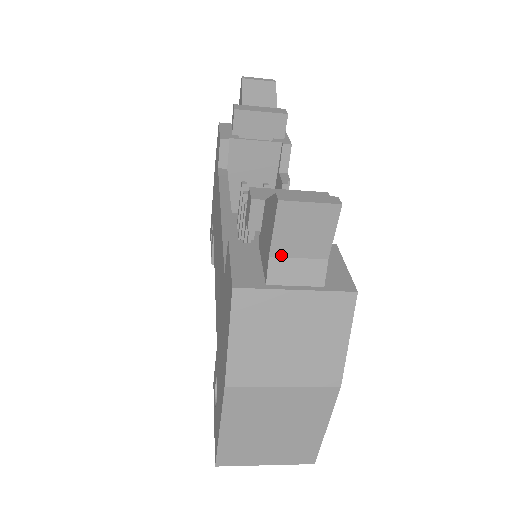
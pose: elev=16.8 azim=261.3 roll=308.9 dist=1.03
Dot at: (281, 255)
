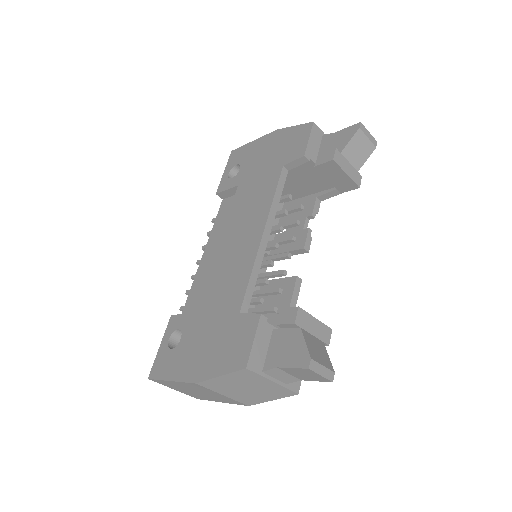
Dot at: (283, 370)
